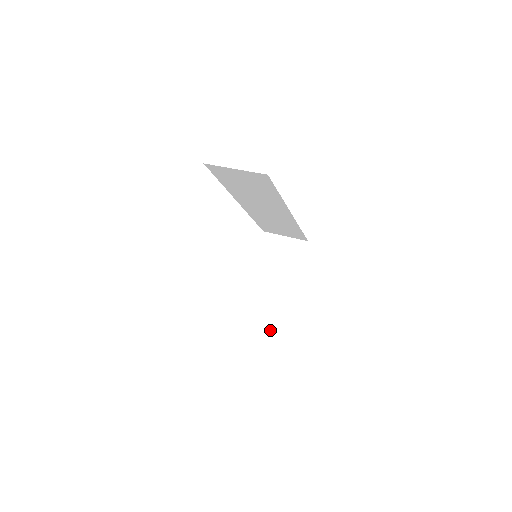
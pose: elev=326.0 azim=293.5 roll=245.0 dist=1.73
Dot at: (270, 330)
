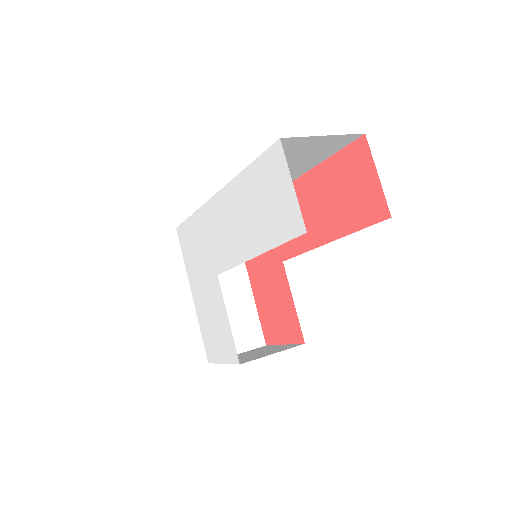
Dot at: (251, 340)
